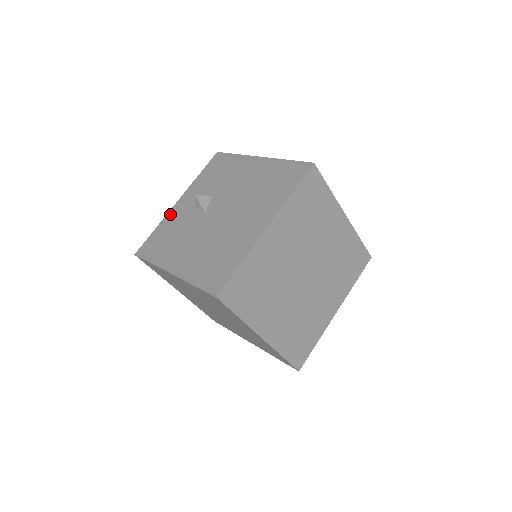
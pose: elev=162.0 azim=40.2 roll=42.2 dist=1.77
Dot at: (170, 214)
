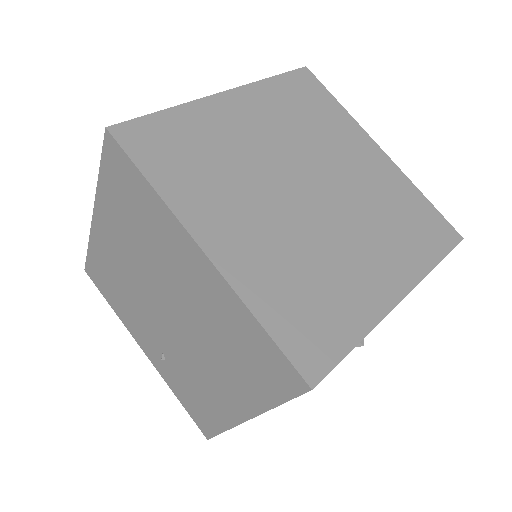
Dot at: occluded
